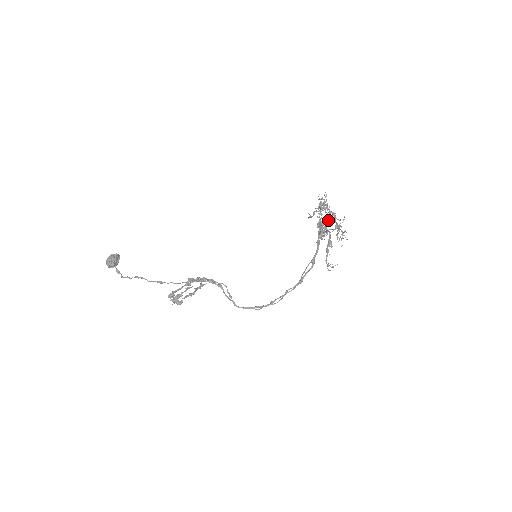
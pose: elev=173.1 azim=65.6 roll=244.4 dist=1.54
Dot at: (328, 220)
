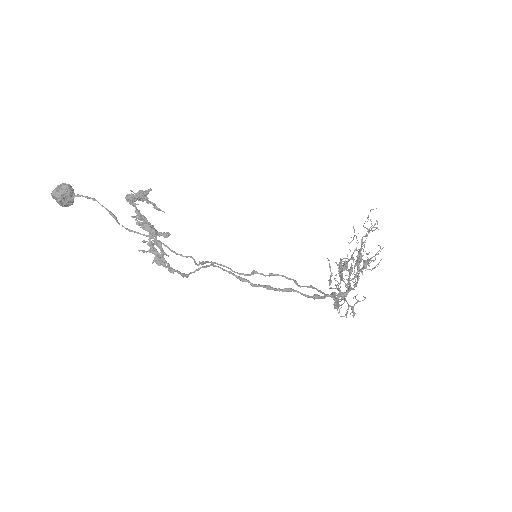
Dot at: occluded
